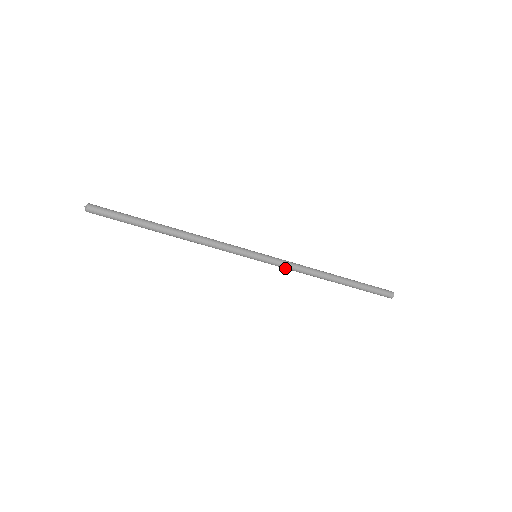
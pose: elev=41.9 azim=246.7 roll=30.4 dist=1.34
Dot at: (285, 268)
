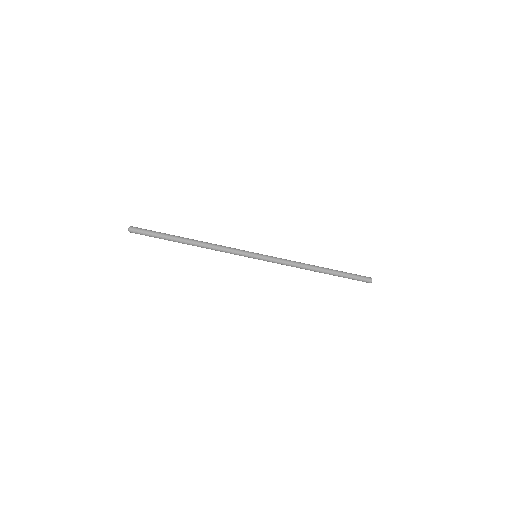
Dot at: (279, 263)
